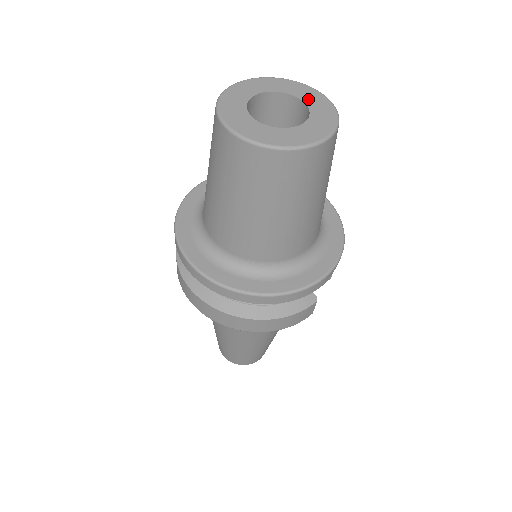
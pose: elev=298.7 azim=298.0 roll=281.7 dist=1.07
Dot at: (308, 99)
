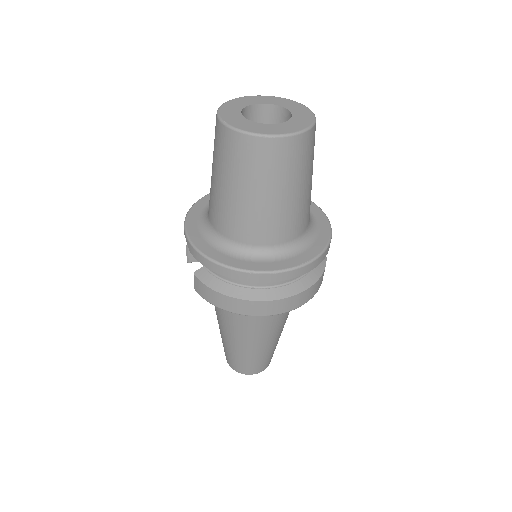
Dot at: (271, 102)
